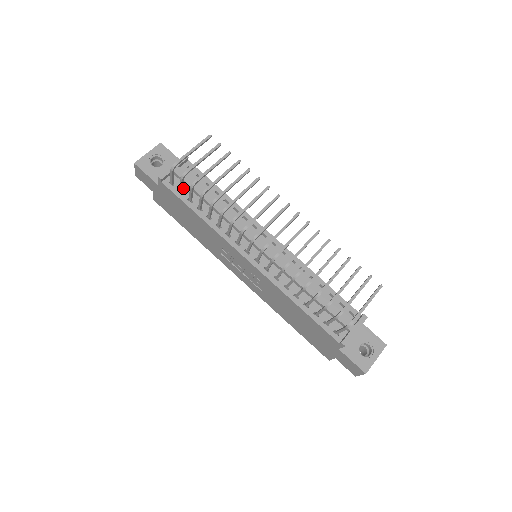
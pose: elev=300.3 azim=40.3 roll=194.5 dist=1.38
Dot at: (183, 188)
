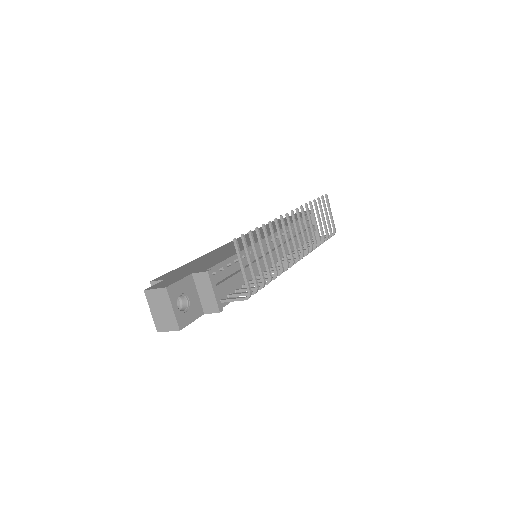
Dot at: (227, 292)
